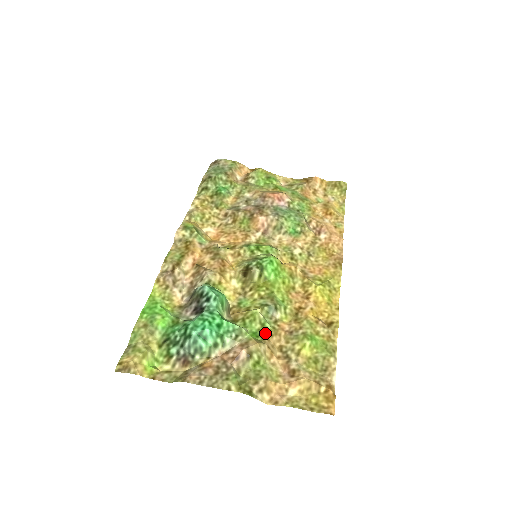
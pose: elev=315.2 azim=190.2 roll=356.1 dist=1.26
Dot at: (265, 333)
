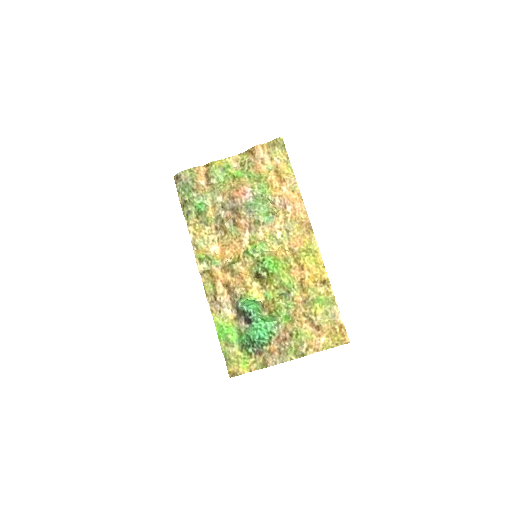
Dot at: (291, 312)
